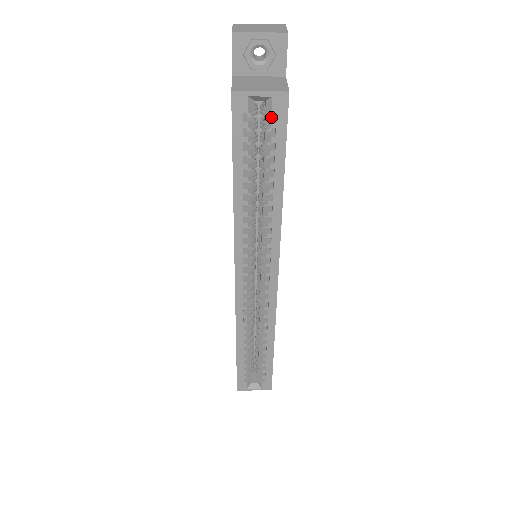
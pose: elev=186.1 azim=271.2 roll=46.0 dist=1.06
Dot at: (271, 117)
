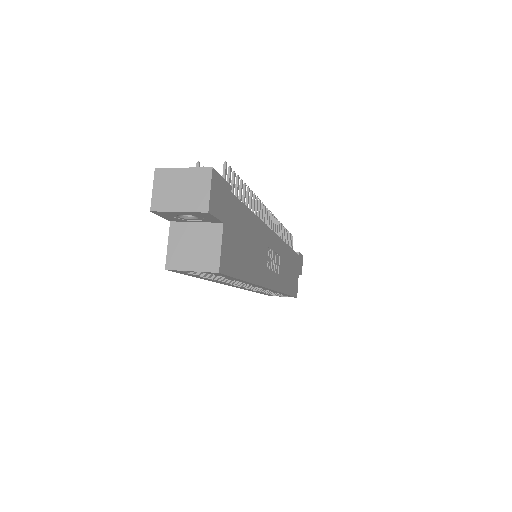
Dot at: occluded
